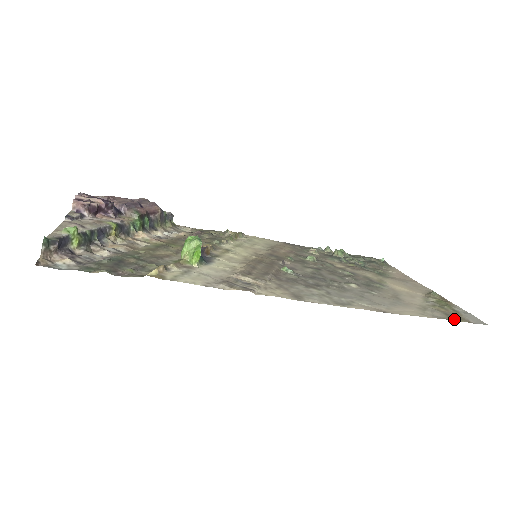
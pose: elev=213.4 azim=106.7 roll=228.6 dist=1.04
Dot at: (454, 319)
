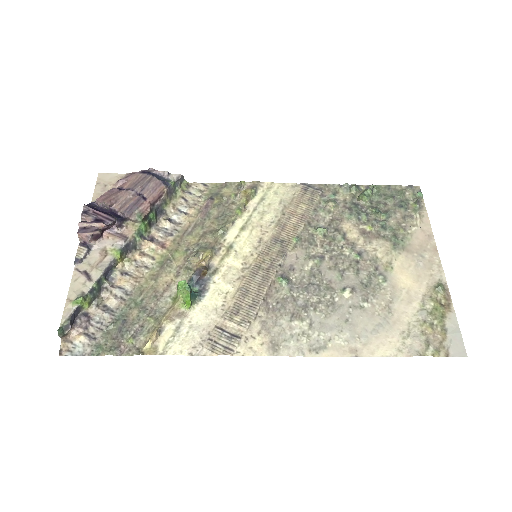
Dot at: (430, 354)
